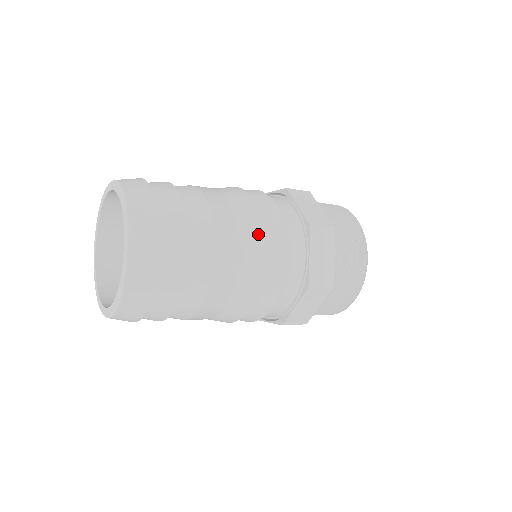
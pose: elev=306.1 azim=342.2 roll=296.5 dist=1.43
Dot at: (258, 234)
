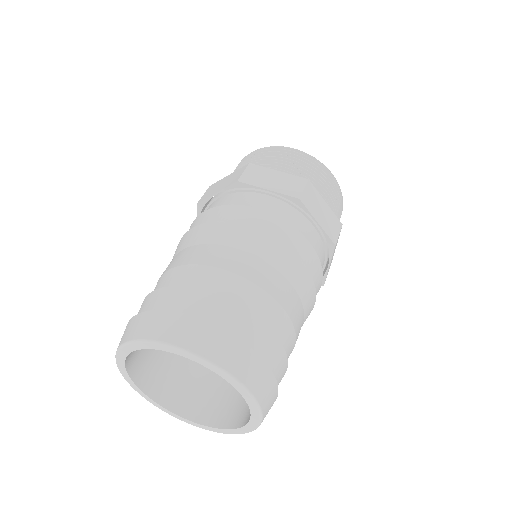
Dot at: (284, 251)
